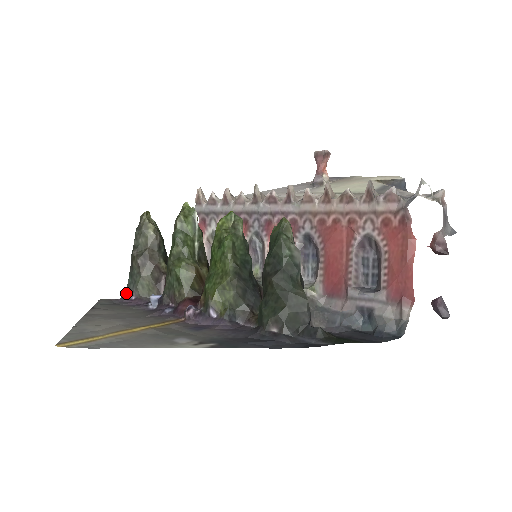
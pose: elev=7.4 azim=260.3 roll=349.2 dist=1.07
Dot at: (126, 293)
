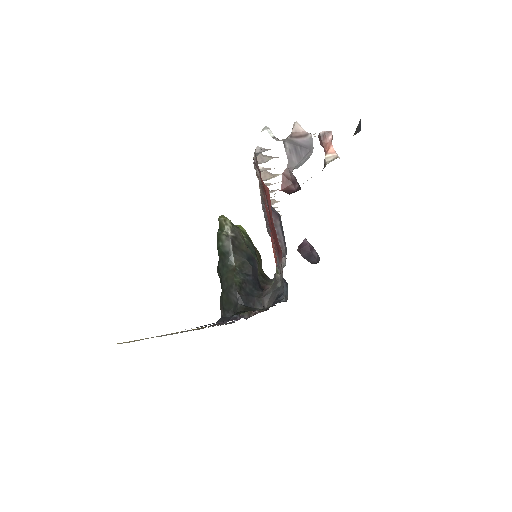
Dot at: occluded
